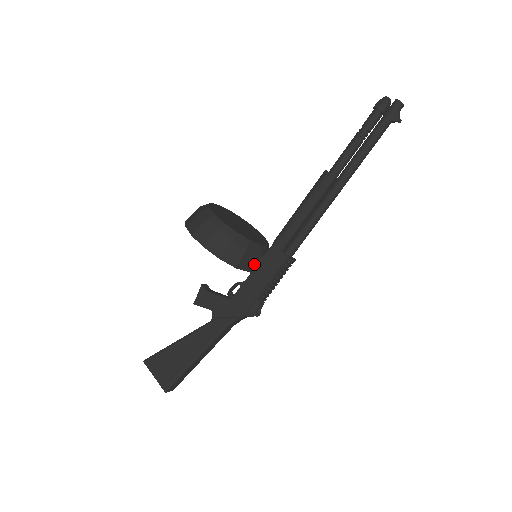
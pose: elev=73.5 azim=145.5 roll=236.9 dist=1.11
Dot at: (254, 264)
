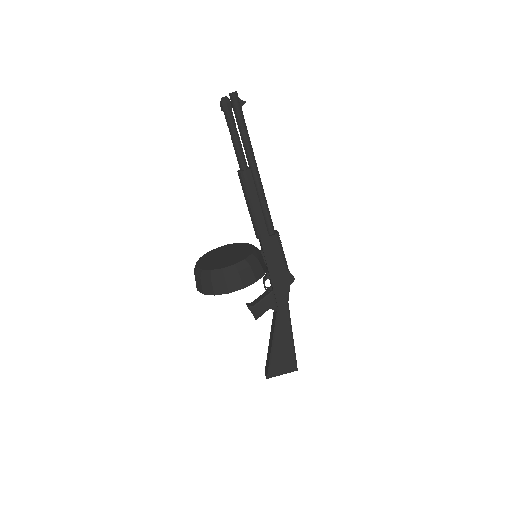
Dot at: (263, 260)
